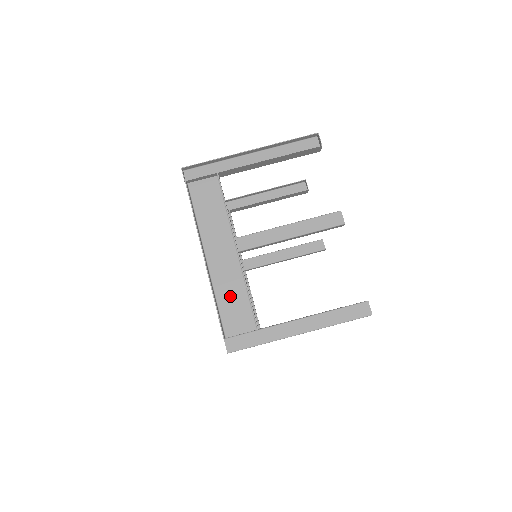
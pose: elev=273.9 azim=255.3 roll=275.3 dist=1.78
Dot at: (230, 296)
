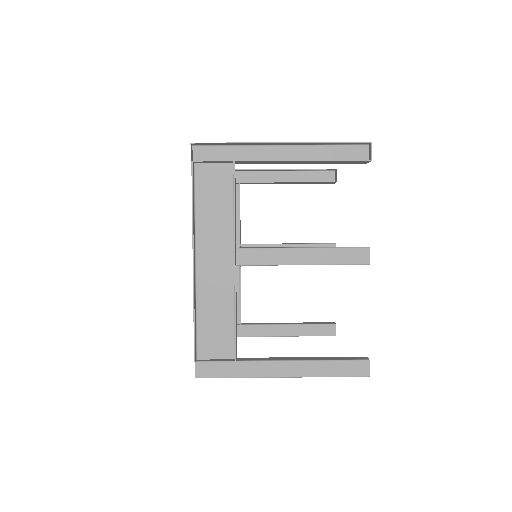
Dot at: (213, 314)
